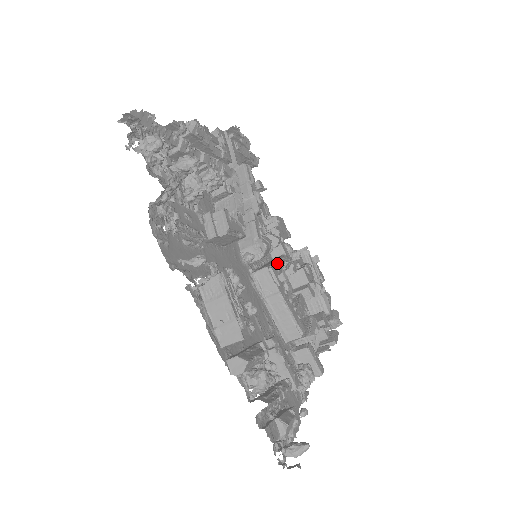
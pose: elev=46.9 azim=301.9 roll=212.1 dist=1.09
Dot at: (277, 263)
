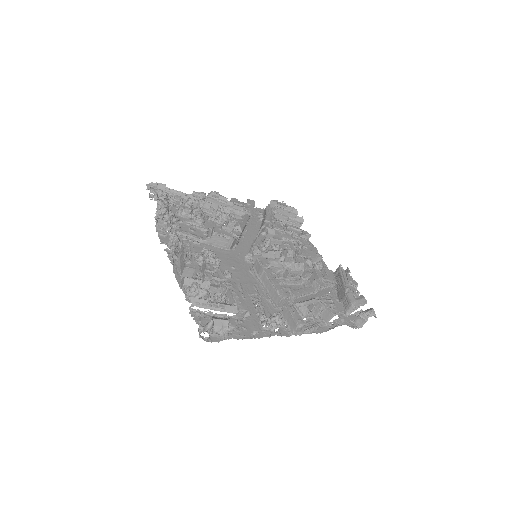
Dot at: (278, 261)
